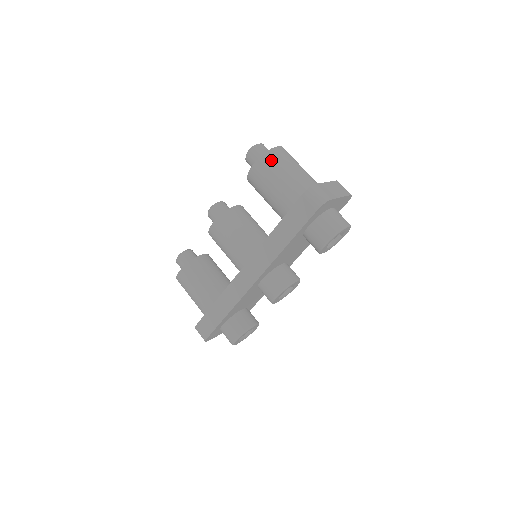
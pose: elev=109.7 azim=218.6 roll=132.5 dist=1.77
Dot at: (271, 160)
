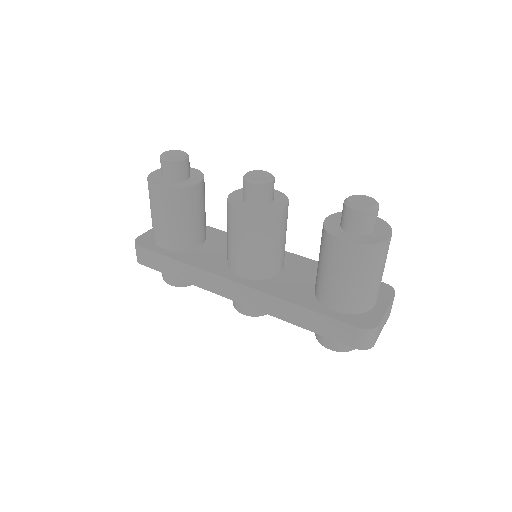
Dot at: (369, 257)
